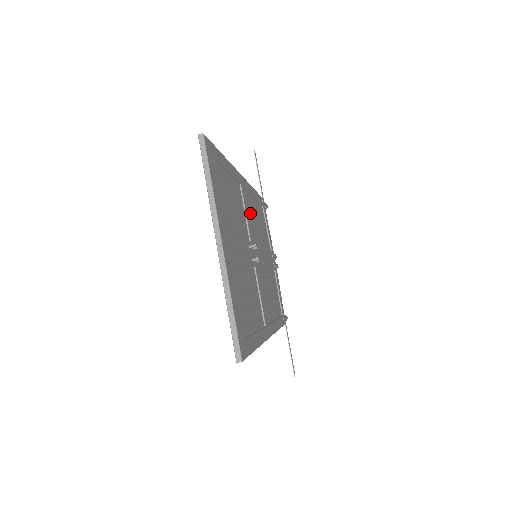
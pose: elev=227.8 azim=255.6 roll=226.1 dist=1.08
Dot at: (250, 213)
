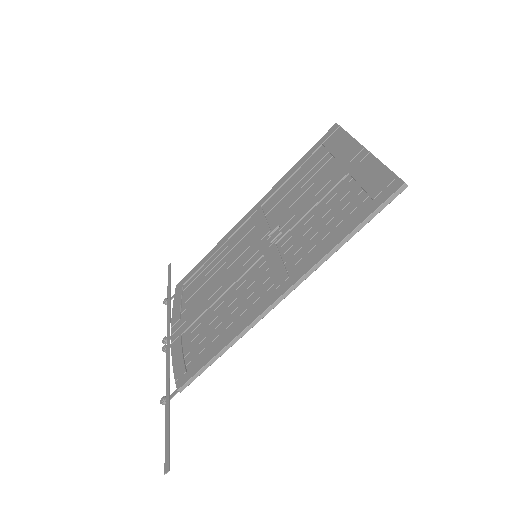
Dot at: (244, 239)
